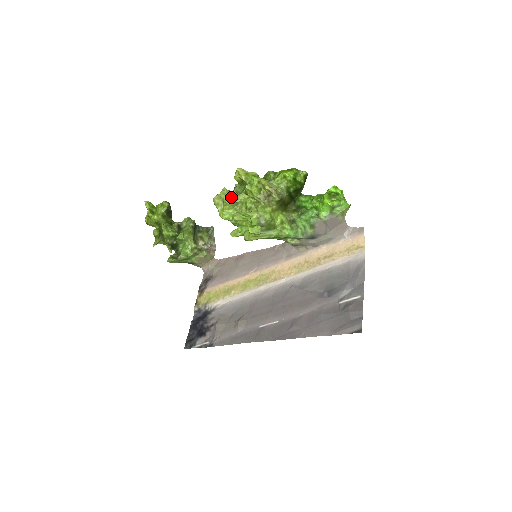
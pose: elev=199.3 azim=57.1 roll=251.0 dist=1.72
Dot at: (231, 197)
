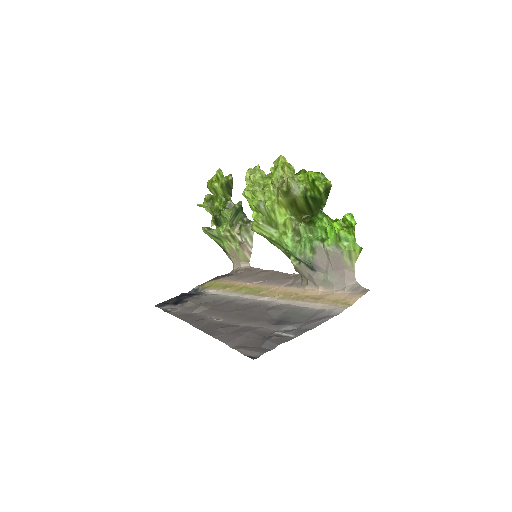
Dot at: (257, 175)
